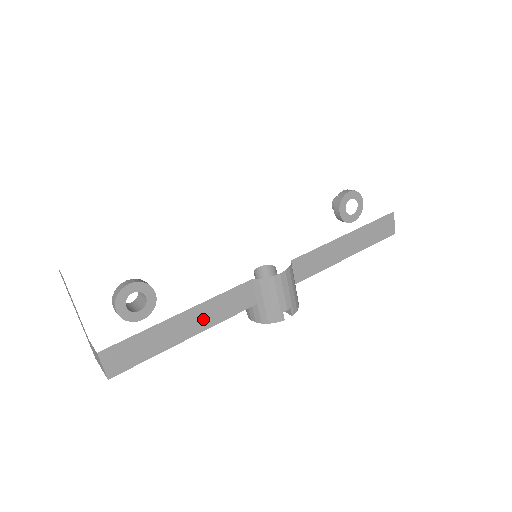
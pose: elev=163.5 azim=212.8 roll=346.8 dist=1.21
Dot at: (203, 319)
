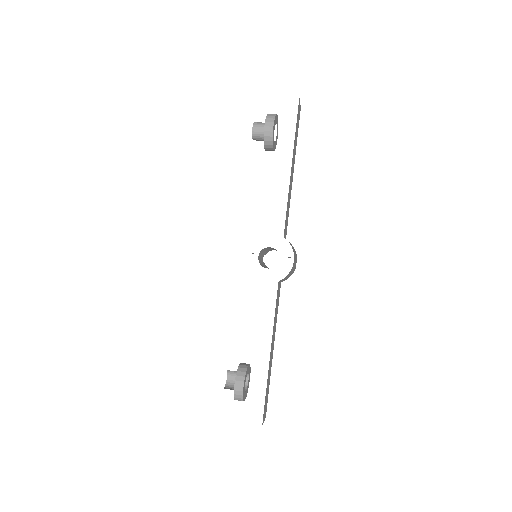
Dot at: (274, 334)
